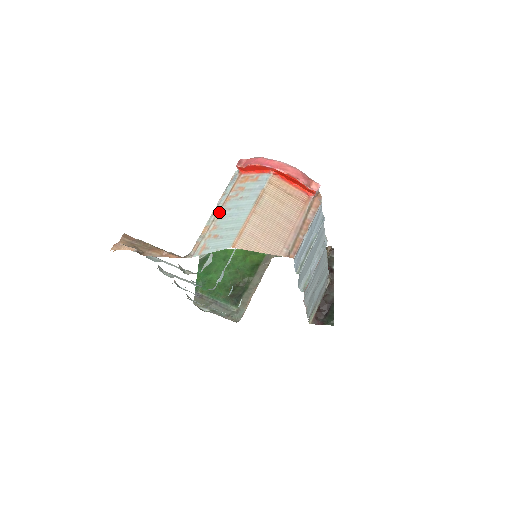
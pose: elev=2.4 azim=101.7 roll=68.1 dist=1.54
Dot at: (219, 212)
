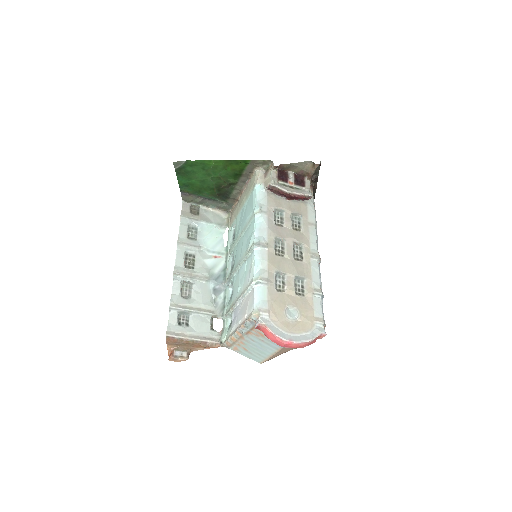
Dot at: (243, 337)
